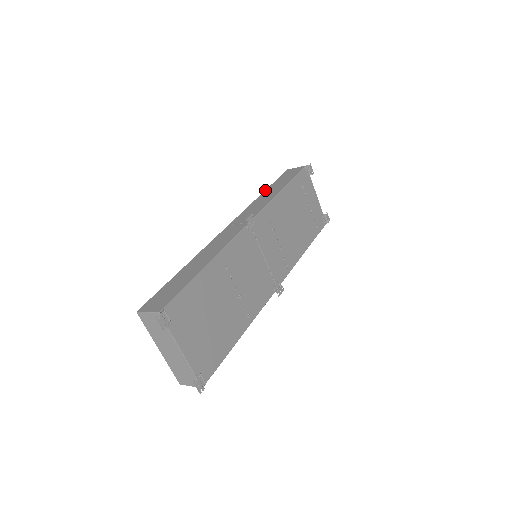
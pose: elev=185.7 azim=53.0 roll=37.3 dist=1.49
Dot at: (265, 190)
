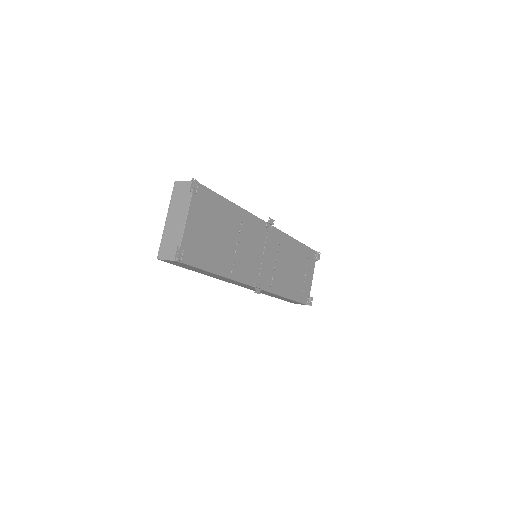
Dot at: occluded
